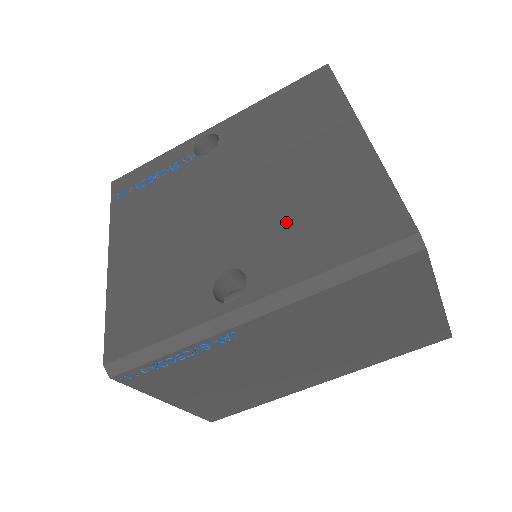
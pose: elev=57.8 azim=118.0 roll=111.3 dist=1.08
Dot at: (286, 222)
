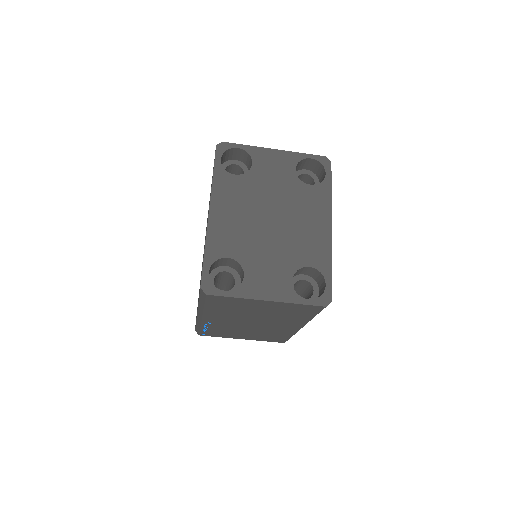
Dot at: occluded
